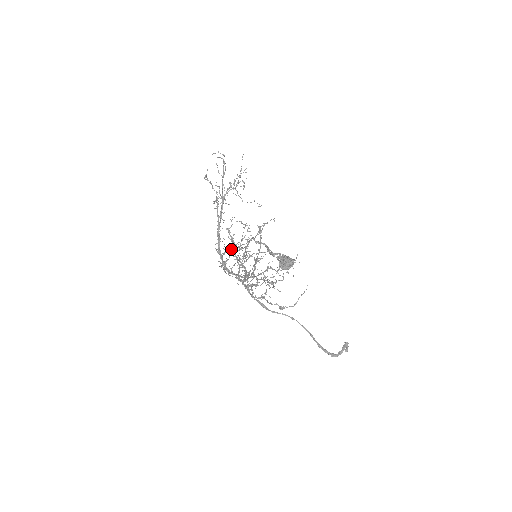
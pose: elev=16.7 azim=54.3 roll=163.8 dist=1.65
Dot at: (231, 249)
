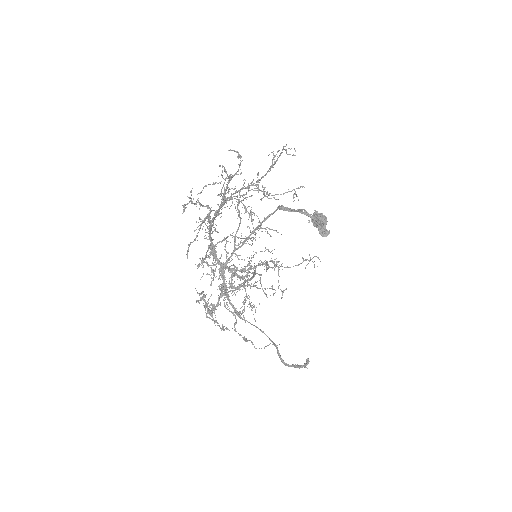
Dot at: (226, 237)
